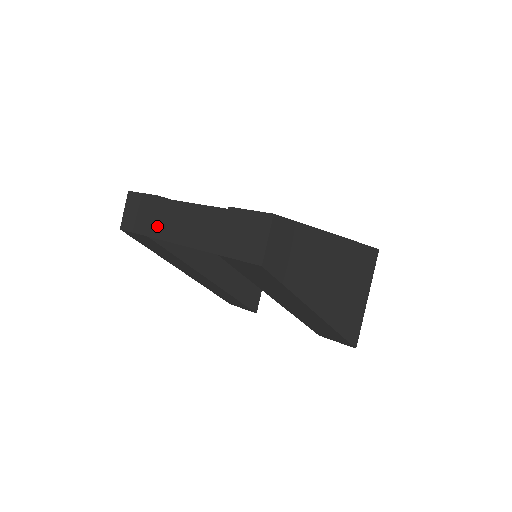
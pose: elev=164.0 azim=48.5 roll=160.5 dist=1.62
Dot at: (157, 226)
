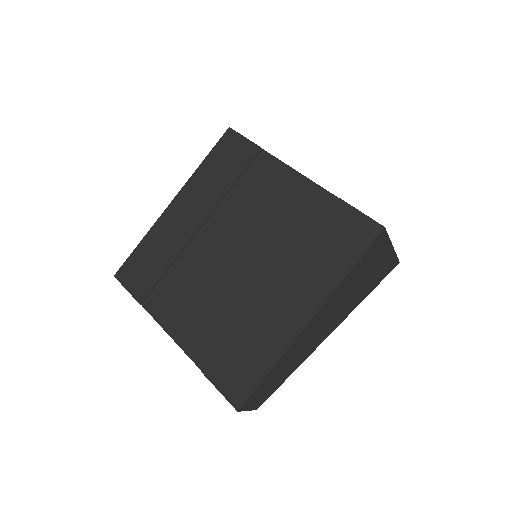
Dot at: occluded
